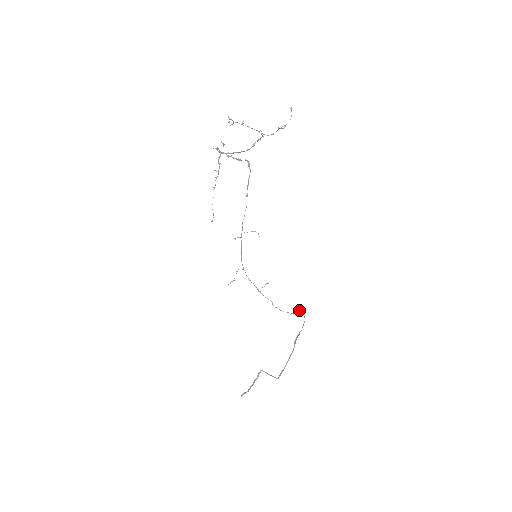
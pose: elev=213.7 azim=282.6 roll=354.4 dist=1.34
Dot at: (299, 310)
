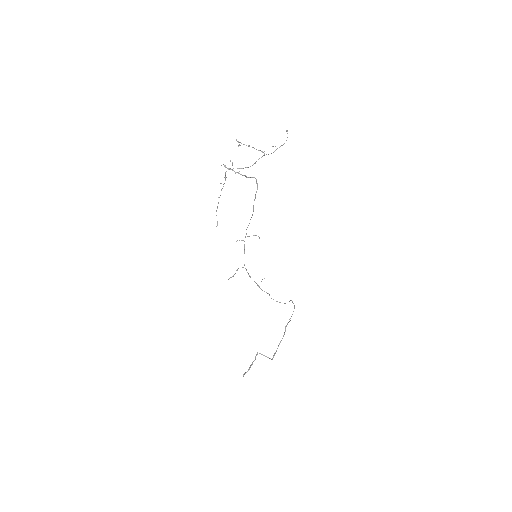
Dot at: (290, 300)
